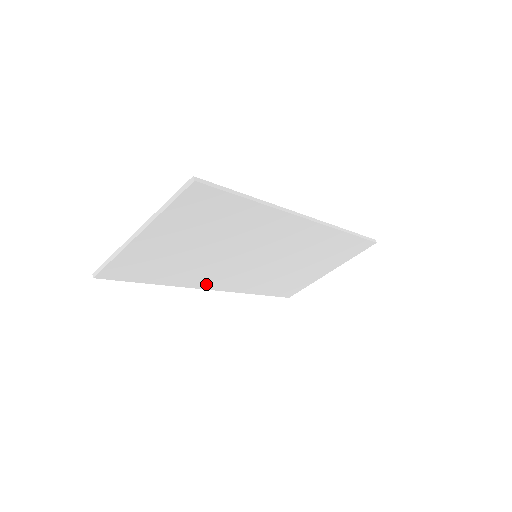
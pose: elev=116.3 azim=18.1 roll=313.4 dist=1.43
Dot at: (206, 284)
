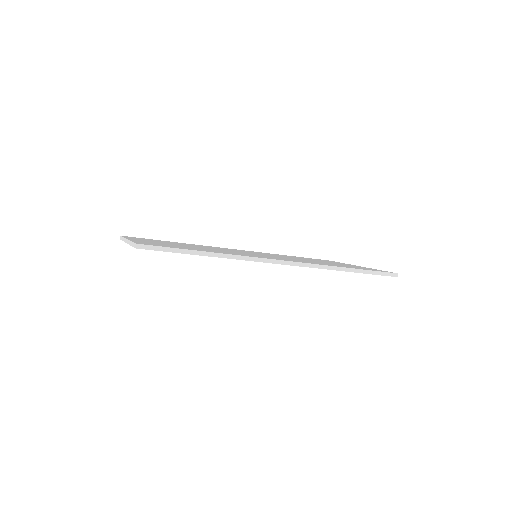
Dot at: occluded
